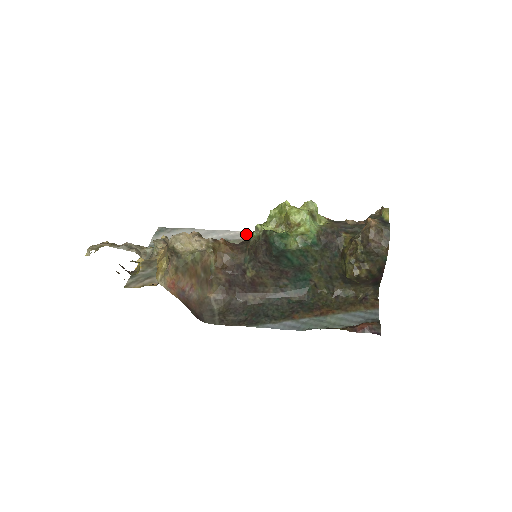
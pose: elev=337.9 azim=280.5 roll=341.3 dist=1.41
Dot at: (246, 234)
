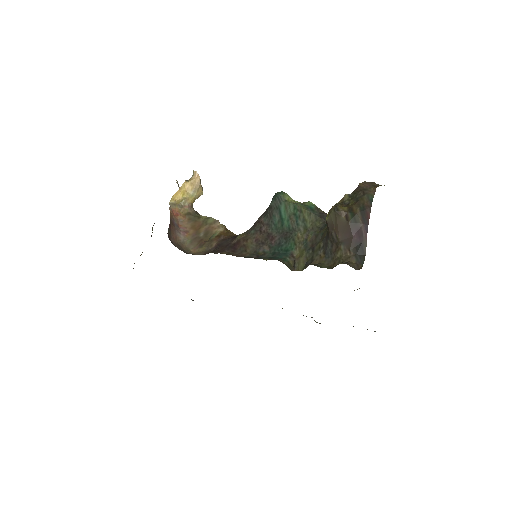
Dot at: occluded
